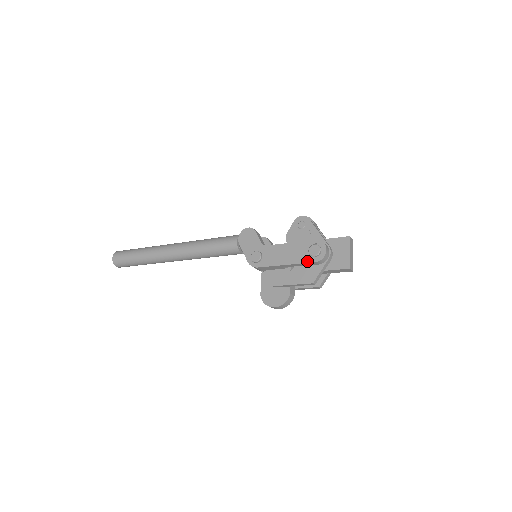
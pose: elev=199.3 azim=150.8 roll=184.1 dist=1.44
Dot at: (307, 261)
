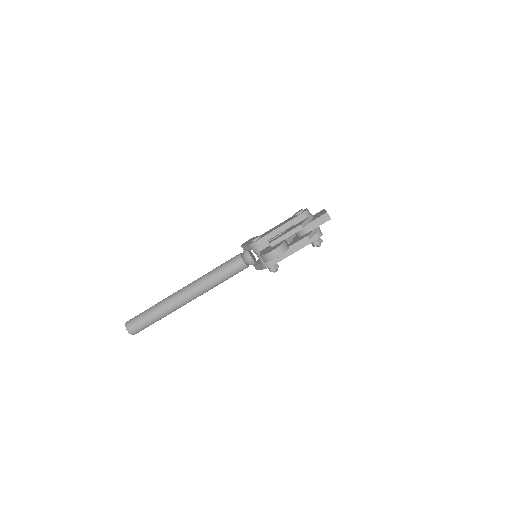
Dot at: (294, 217)
